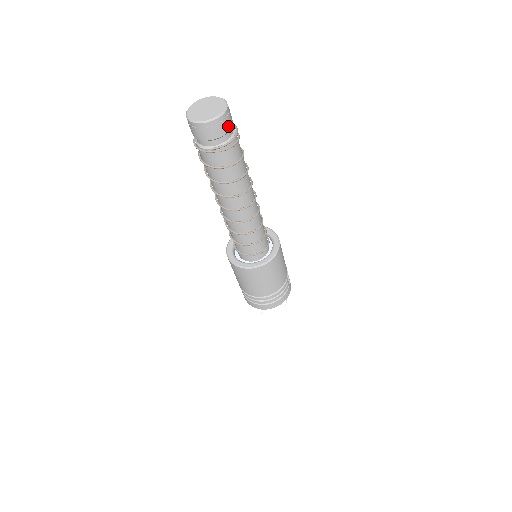
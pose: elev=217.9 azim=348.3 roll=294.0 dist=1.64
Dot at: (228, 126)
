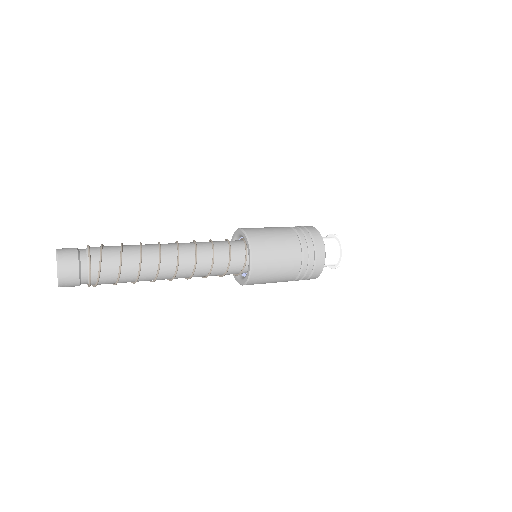
Dot at: (74, 286)
